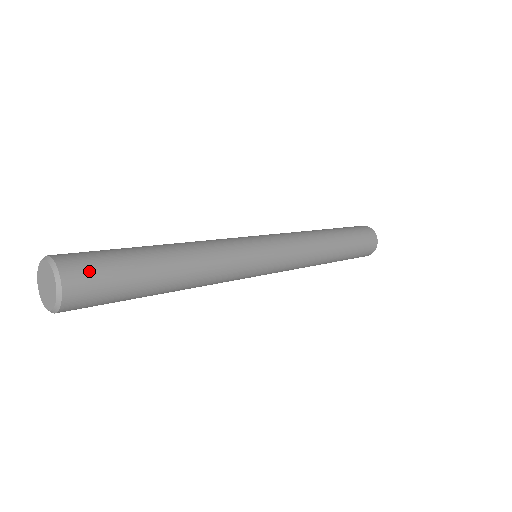
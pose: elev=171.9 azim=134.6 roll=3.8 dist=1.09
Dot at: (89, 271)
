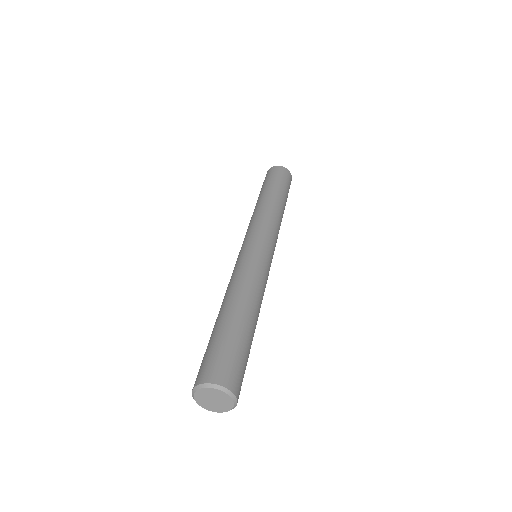
Dot at: (237, 373)
